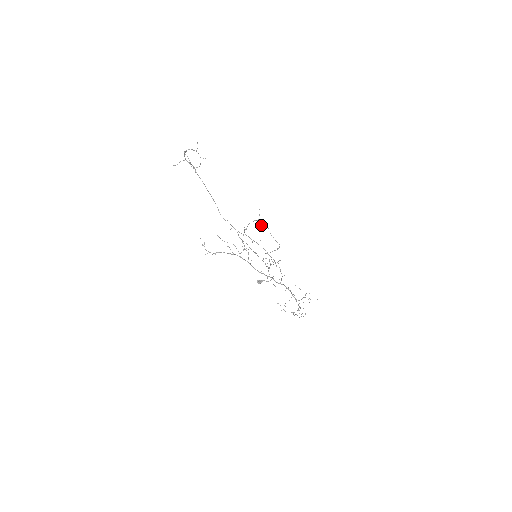
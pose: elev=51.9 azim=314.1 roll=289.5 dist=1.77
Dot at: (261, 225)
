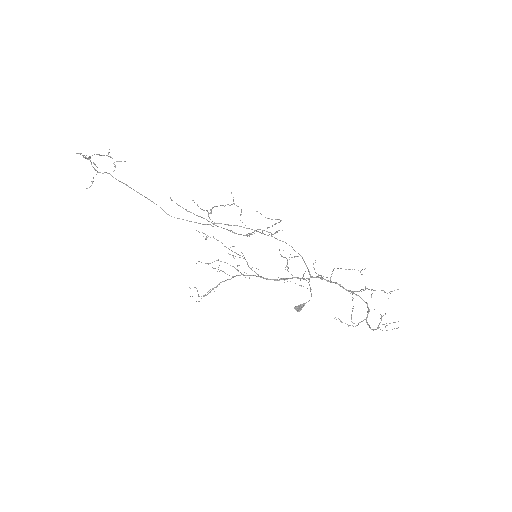
Dot at: occluded
